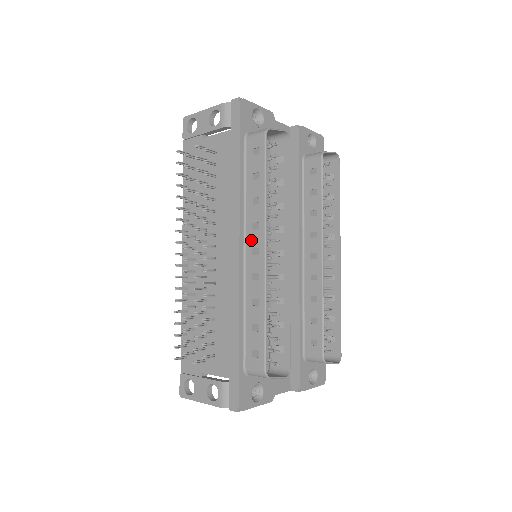
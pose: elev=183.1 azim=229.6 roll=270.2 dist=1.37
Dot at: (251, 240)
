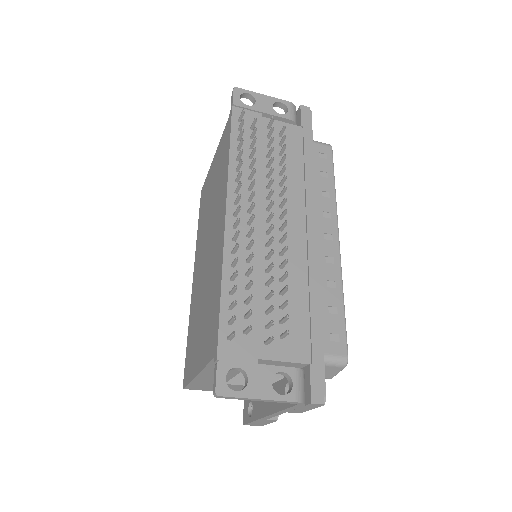
Dot at: (322, 225)
